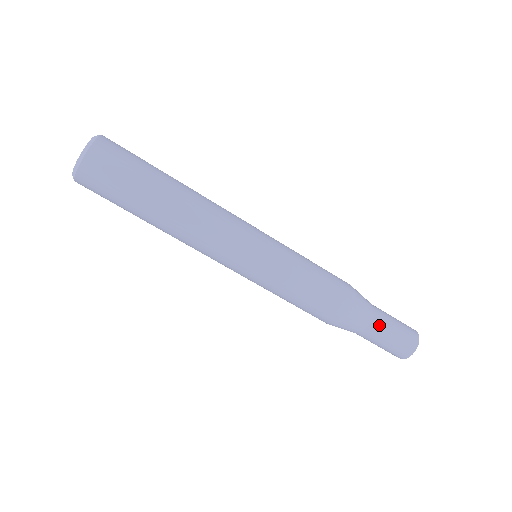
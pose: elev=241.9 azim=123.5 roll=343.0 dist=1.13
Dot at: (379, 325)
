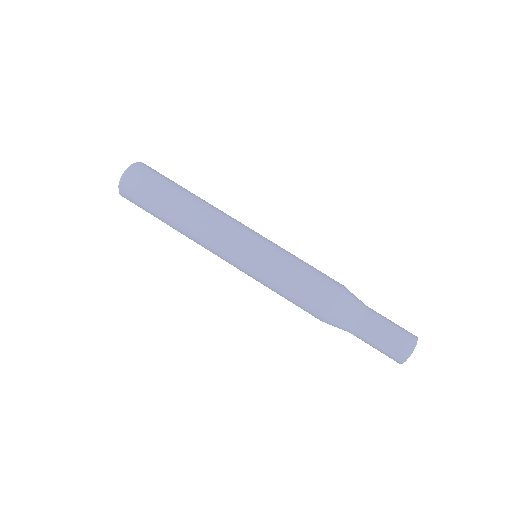
Dot at: (375, 313)
